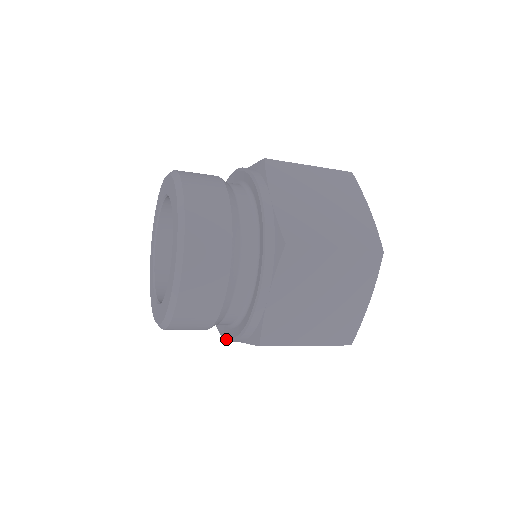
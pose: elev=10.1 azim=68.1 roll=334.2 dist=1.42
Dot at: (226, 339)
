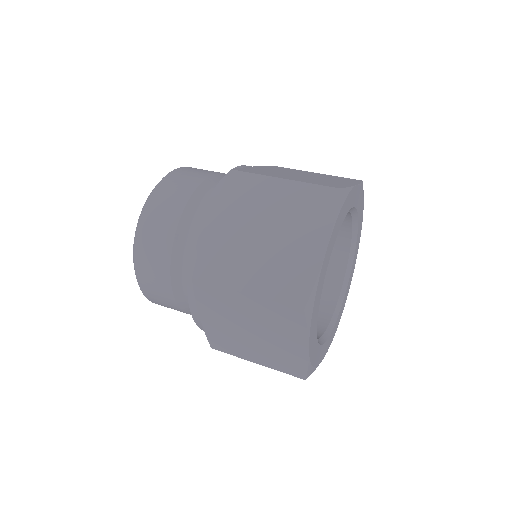
Dot at: occluded
